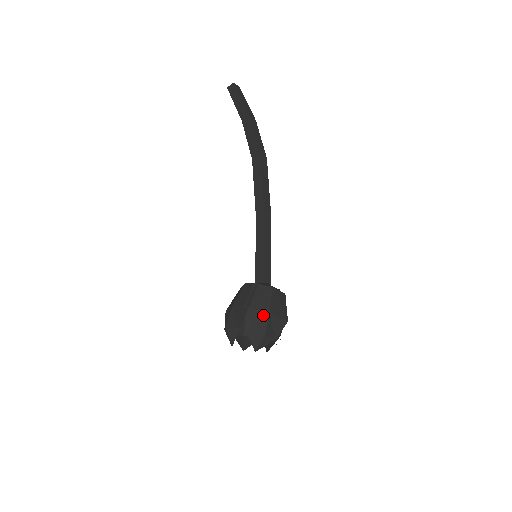
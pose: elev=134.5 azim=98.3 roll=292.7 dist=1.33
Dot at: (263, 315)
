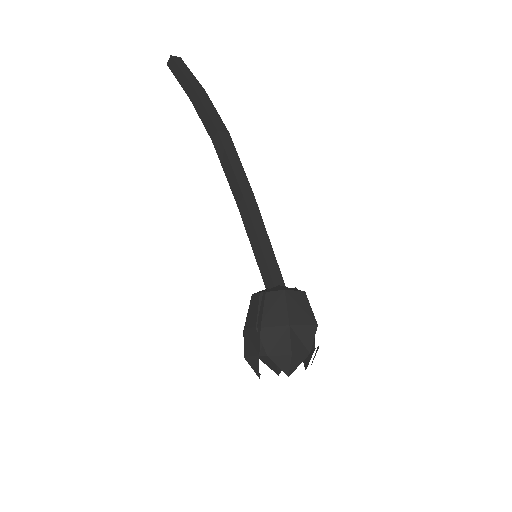
Dot at: (282, 330)
